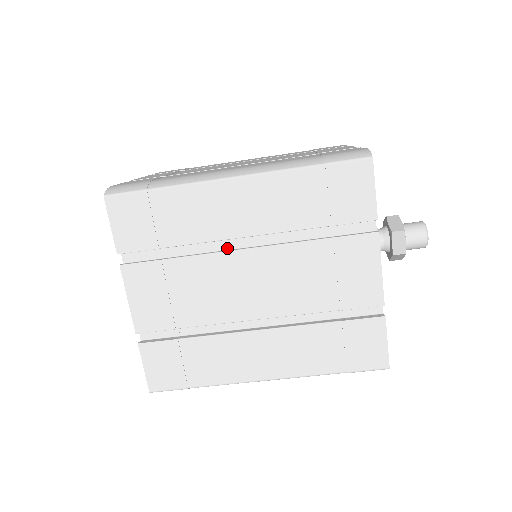
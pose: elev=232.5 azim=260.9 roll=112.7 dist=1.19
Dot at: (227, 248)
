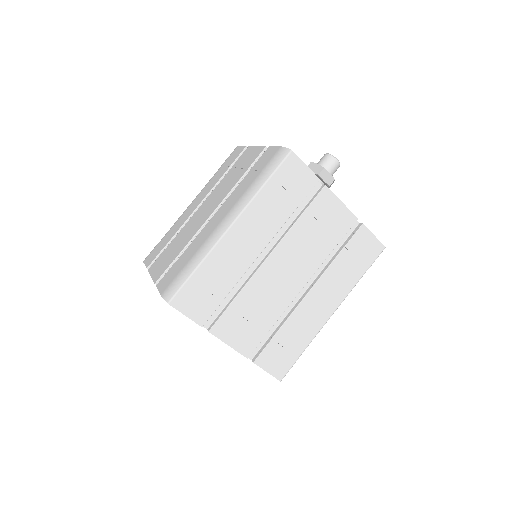
Dot at: (255, 266)
